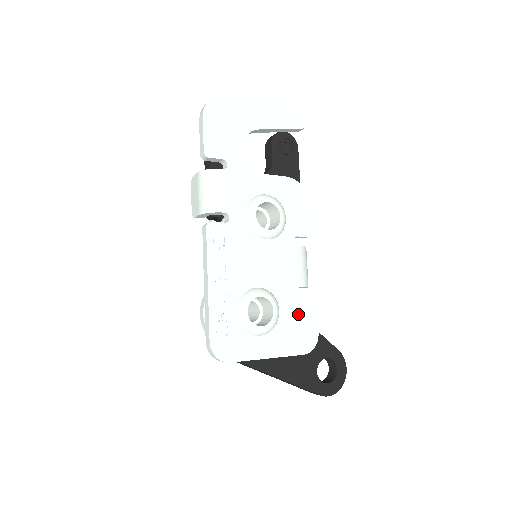
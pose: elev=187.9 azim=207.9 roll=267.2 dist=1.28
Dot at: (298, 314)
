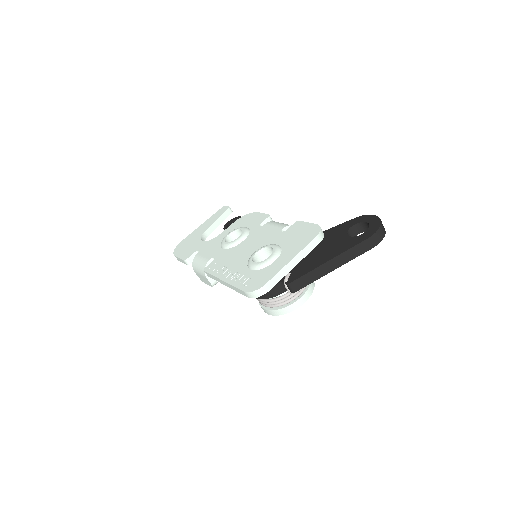
Dot at: (293, 234)
